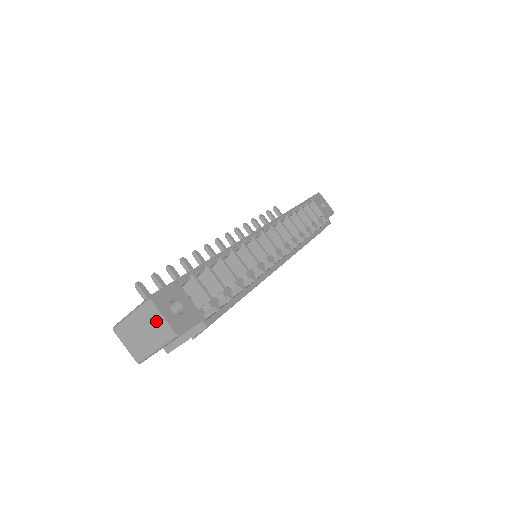
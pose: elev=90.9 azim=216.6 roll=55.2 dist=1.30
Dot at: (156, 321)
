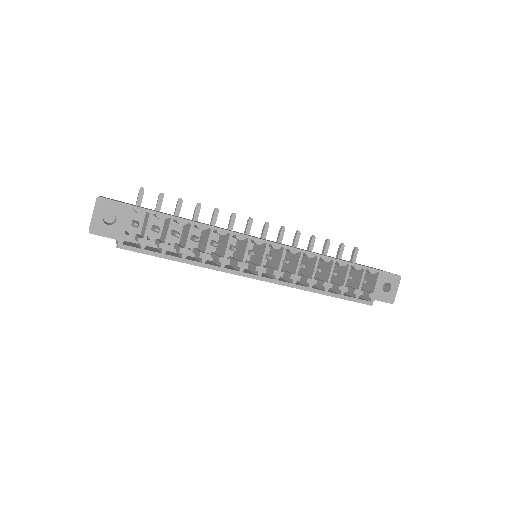
Dot at: occluded
